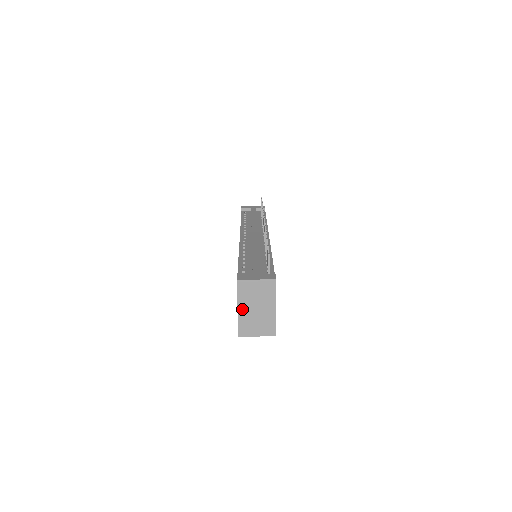
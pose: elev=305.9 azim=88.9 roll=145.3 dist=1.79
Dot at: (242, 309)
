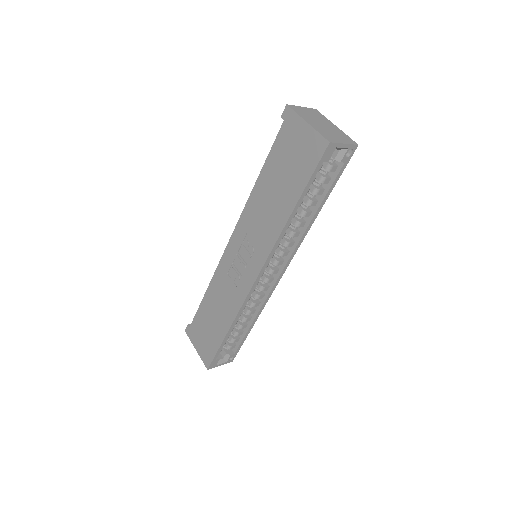
Dot at: (311, 123)
